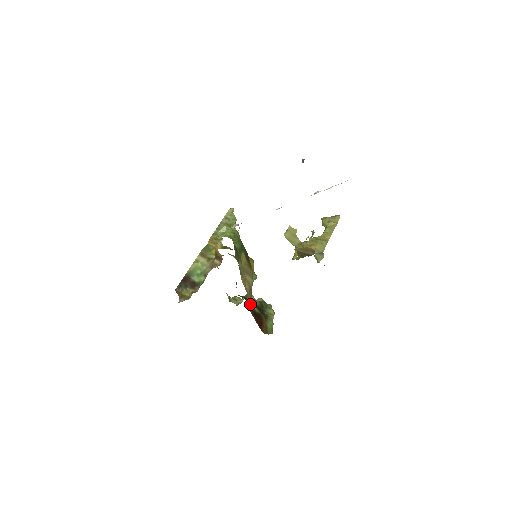
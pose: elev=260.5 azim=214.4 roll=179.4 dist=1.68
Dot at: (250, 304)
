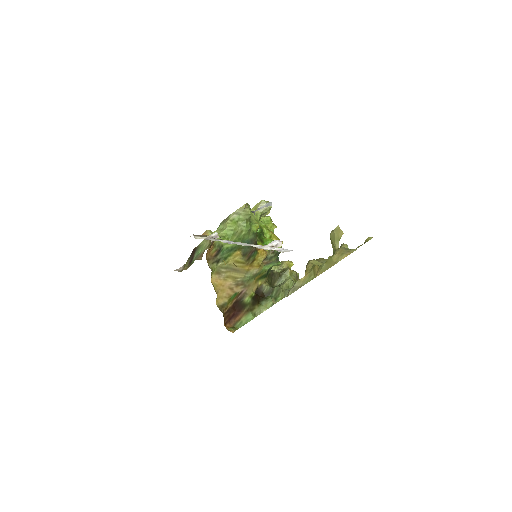
Dot at: (234, 295)
